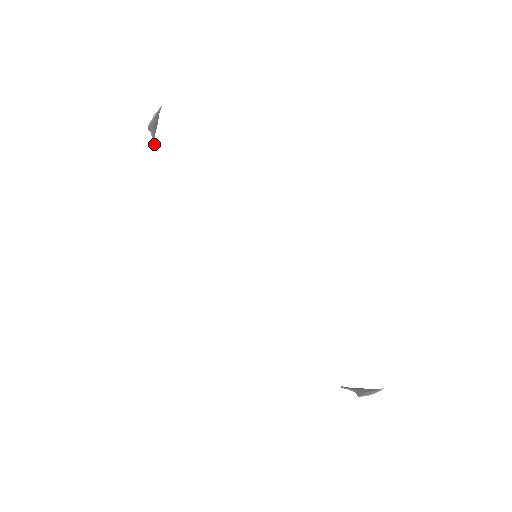
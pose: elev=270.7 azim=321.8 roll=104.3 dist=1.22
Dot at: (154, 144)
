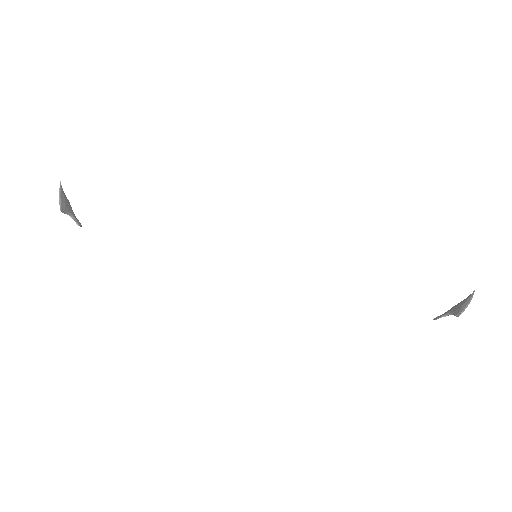
Dot at: (80, 224)
